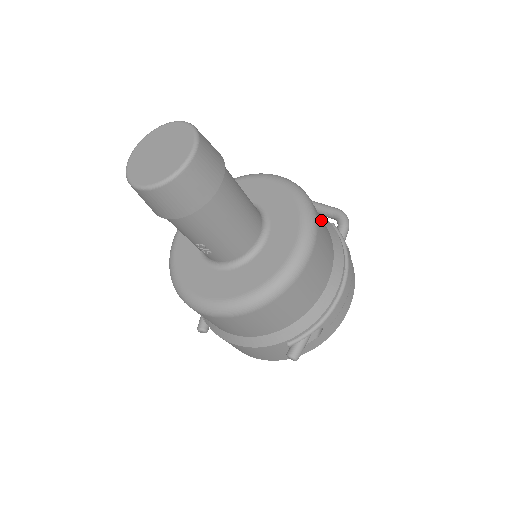
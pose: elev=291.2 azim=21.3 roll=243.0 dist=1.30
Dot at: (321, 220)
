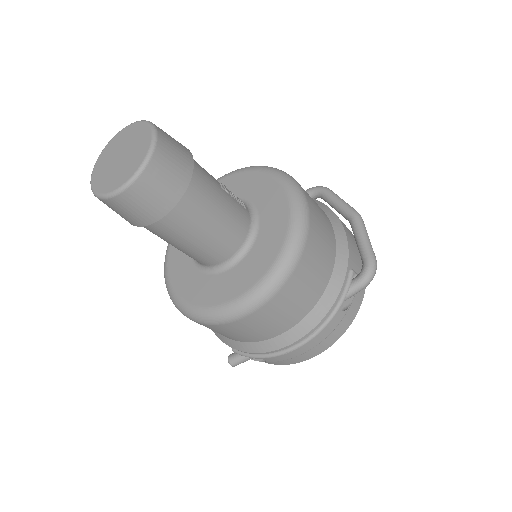
Dot at: (309, 275)
